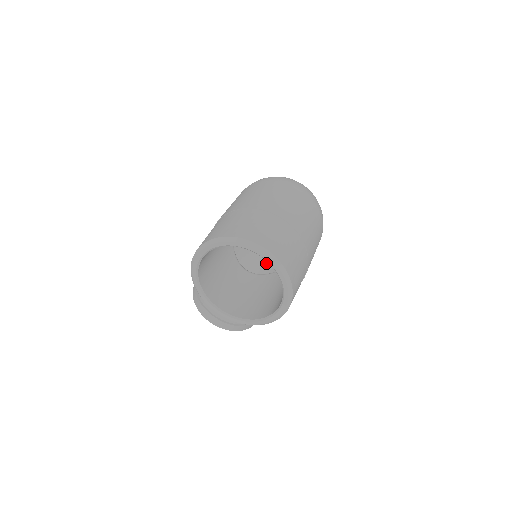
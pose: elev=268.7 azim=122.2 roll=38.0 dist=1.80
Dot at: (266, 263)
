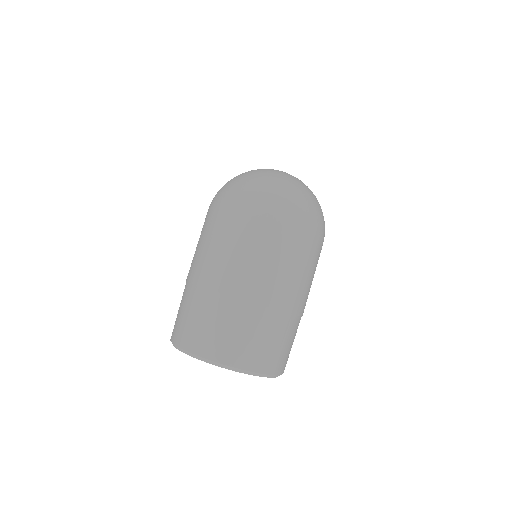
Dot at: occluded
